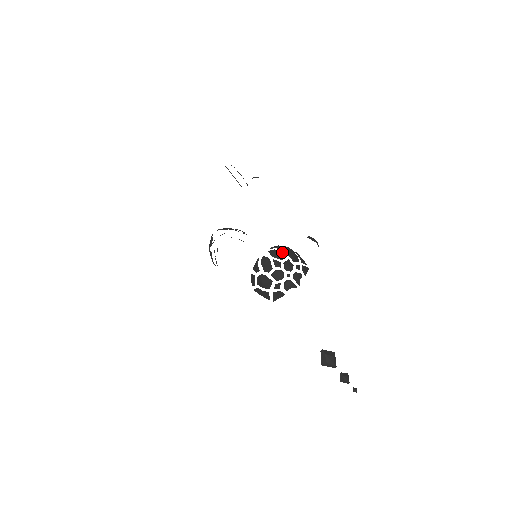
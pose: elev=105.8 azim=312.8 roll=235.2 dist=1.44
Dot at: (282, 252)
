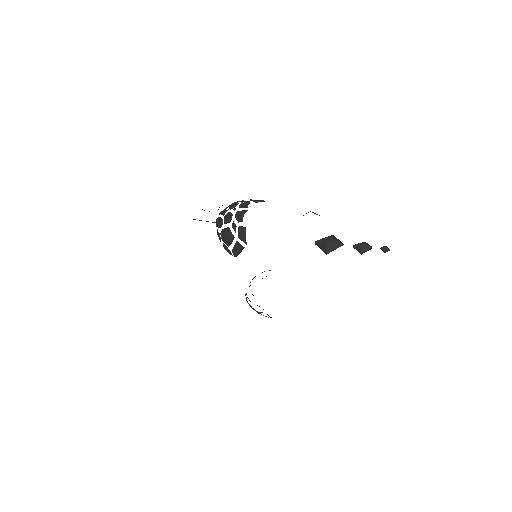
Dot at: occluded
